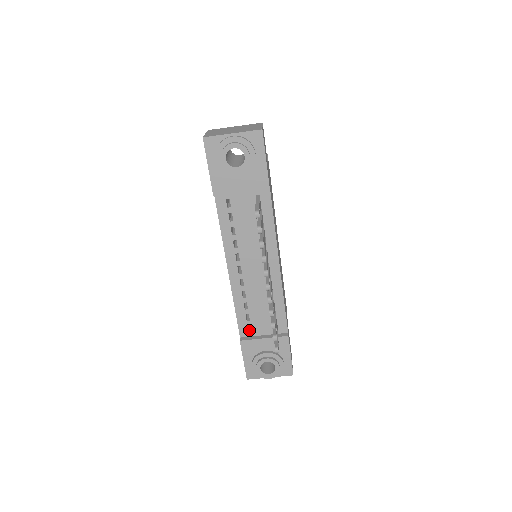
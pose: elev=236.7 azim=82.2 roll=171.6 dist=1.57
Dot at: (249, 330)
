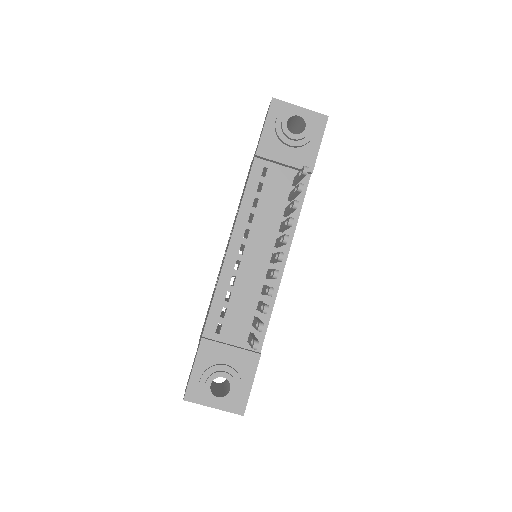
Dot at: (216, 332)
